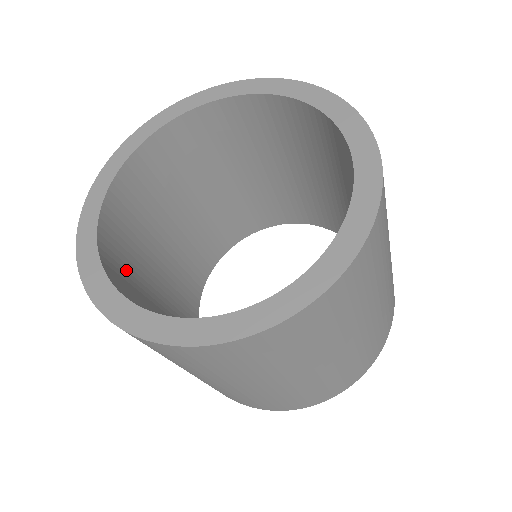
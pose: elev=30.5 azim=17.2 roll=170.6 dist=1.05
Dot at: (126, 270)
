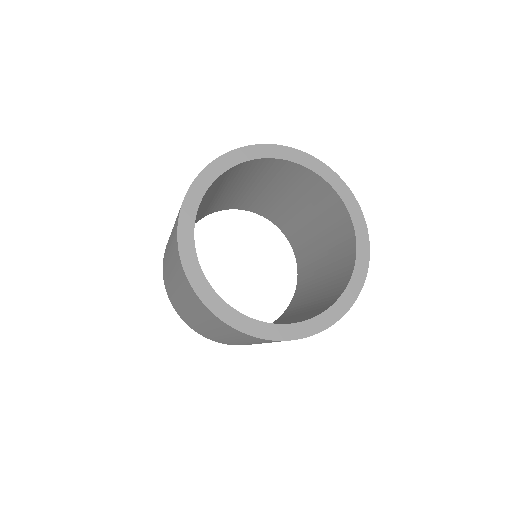
Dot at: occluded
